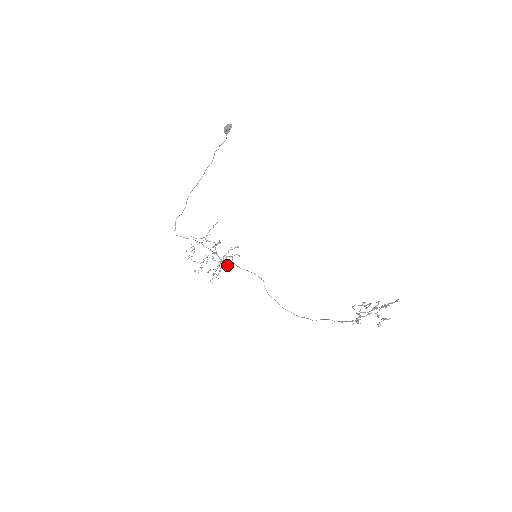
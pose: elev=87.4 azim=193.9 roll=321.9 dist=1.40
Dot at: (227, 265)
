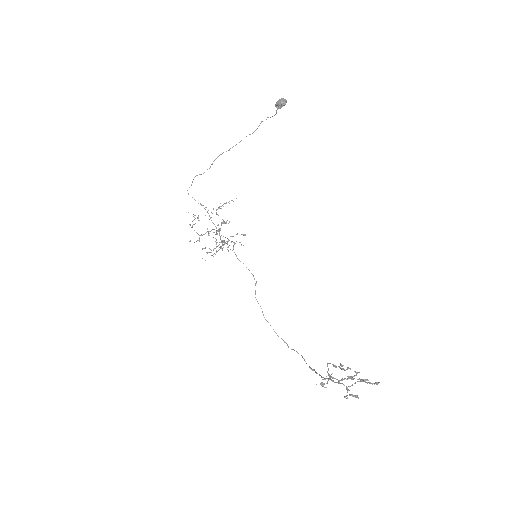
Dot at: occluded
